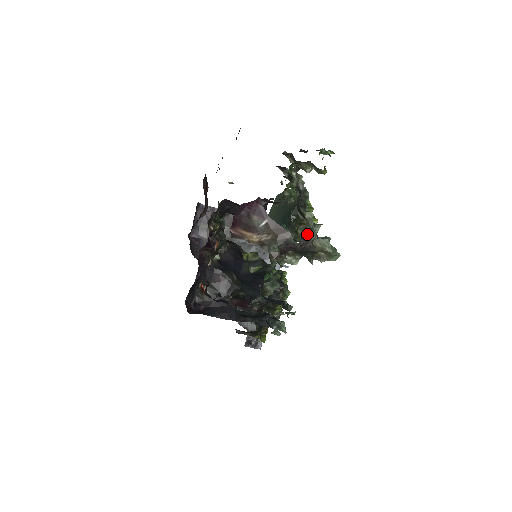
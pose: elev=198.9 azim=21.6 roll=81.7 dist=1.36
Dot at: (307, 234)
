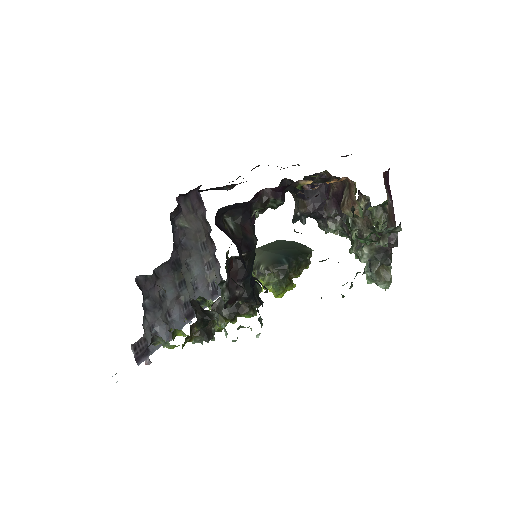
Dot at: occluded
